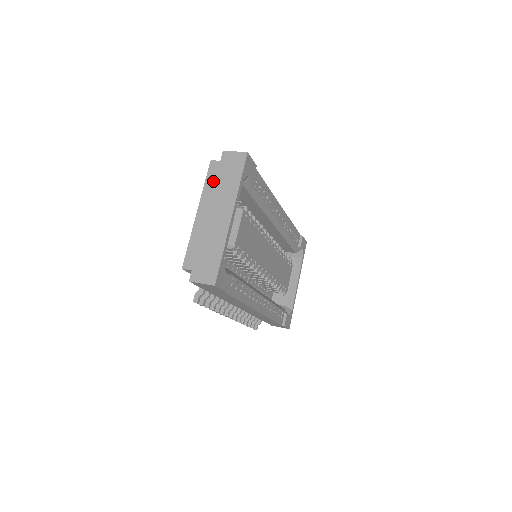
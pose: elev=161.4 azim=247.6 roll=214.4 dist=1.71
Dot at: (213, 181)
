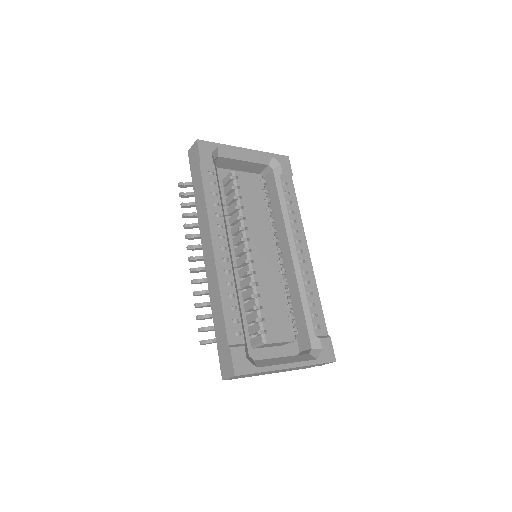
Dot at: occluded
